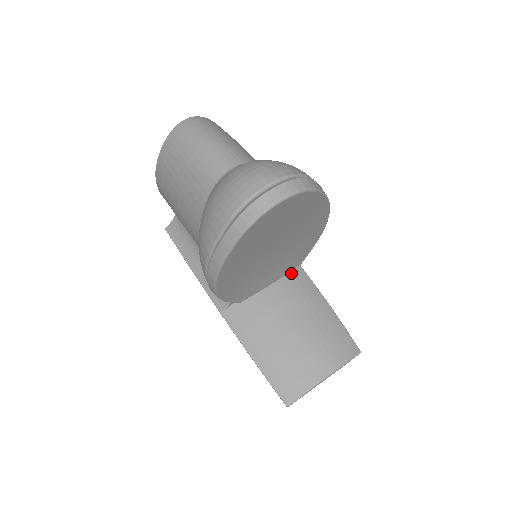
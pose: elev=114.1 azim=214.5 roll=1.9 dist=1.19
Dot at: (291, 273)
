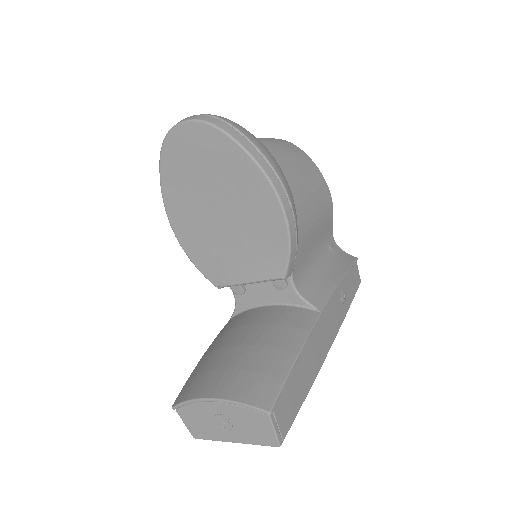
Dot at: (300, 310)
